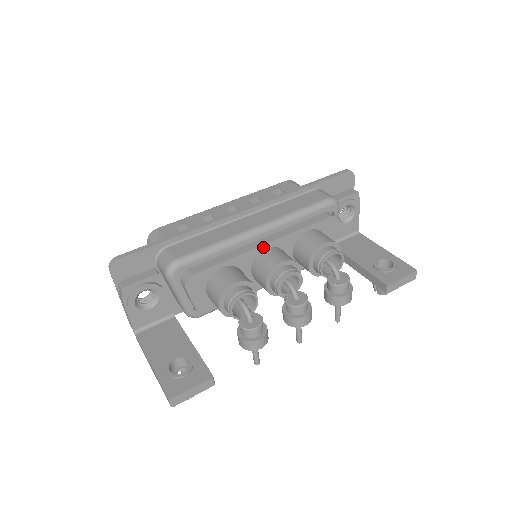
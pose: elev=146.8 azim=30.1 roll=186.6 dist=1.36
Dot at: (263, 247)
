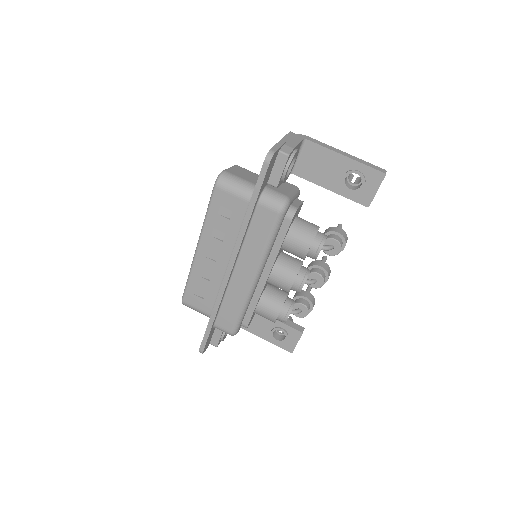
Dot at: (267, 279)
